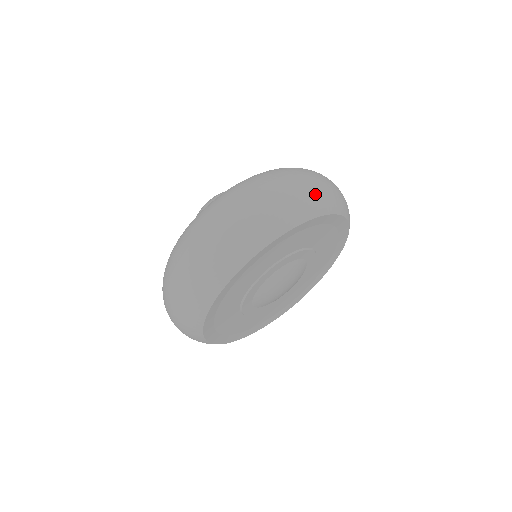
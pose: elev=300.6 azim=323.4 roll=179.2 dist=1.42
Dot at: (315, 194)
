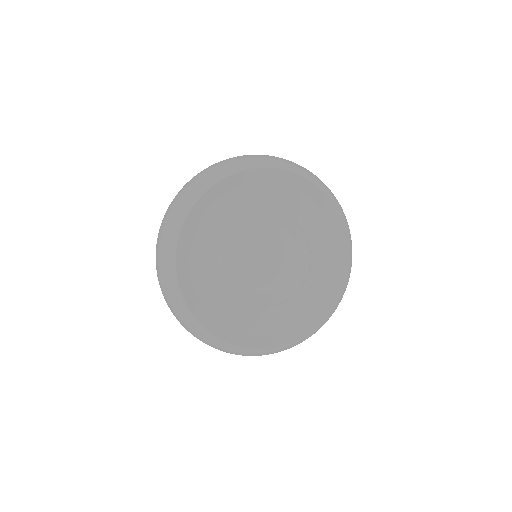
Dot at: (346, 219)
